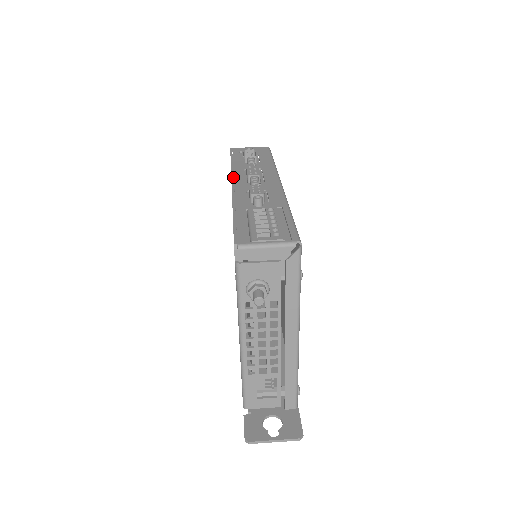
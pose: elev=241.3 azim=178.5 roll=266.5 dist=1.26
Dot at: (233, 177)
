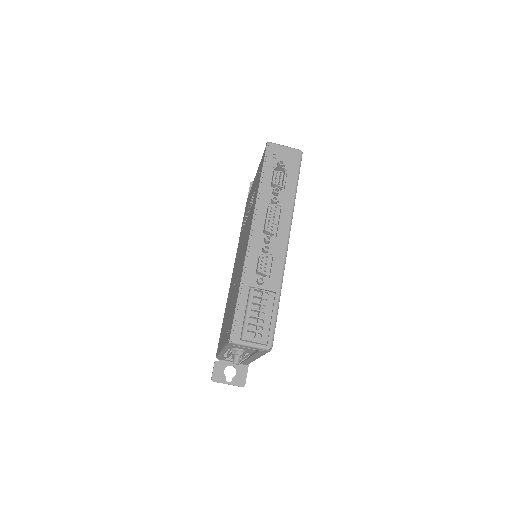
Dot at: (254, 219)
